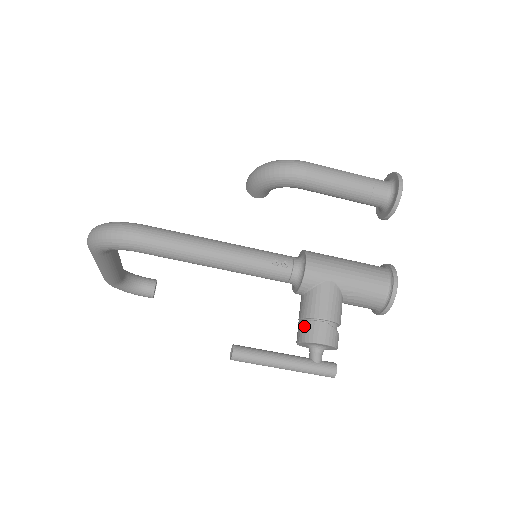
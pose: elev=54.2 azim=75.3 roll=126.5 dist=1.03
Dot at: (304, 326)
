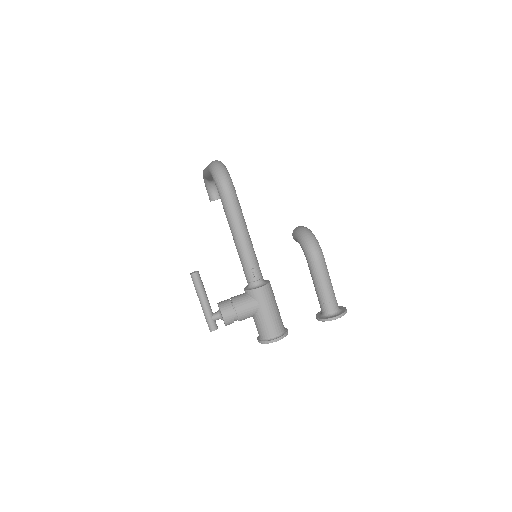
Dot at: (228, 303)
